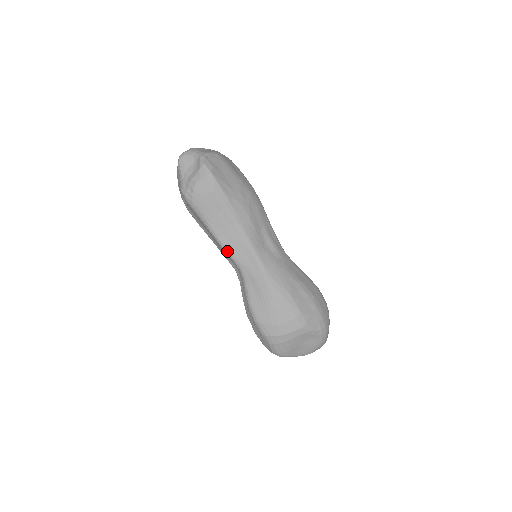
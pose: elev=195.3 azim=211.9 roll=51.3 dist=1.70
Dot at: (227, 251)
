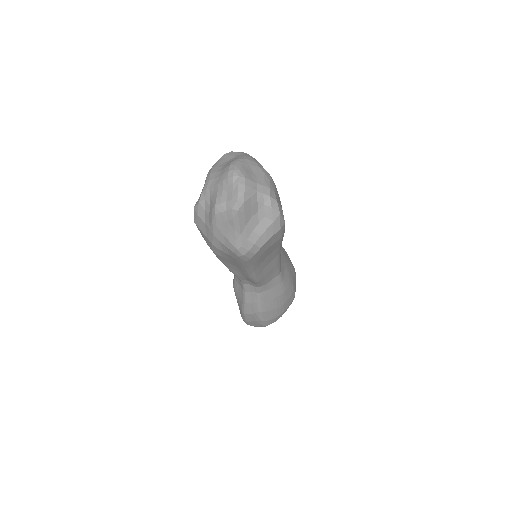
Dot at: (258, 281)
